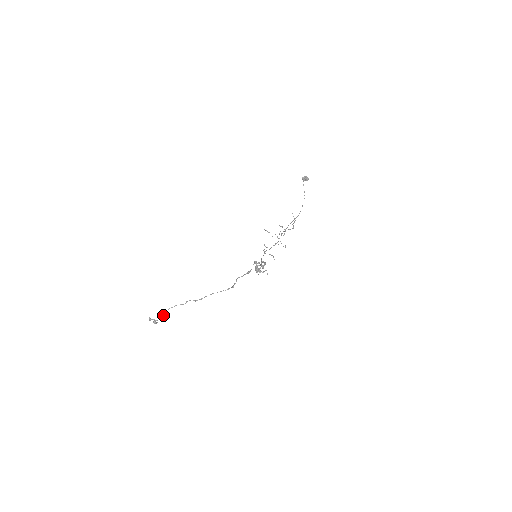
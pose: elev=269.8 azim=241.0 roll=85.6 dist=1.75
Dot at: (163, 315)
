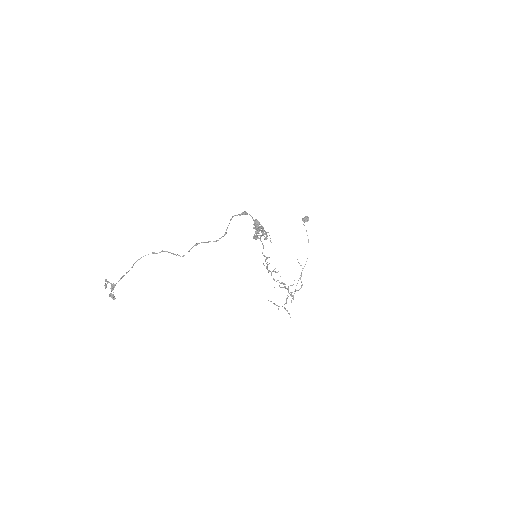
Dot at: (126, 272)
